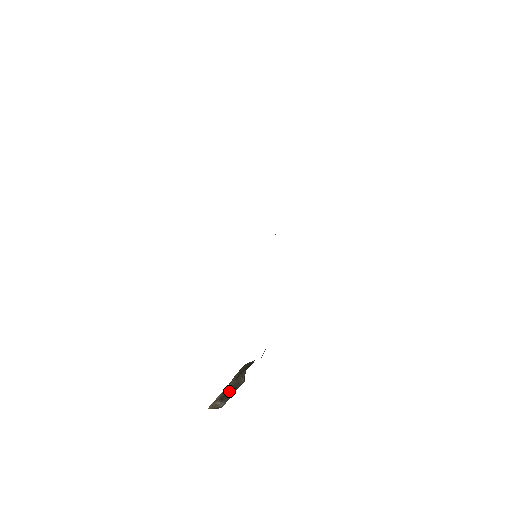
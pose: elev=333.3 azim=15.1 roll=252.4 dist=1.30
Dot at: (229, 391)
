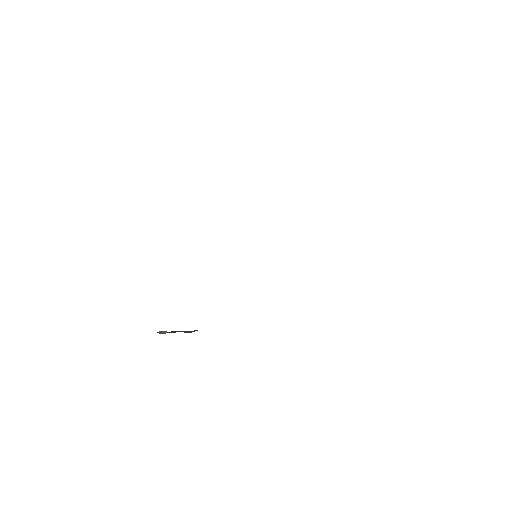
Dot at: (178, 331)
